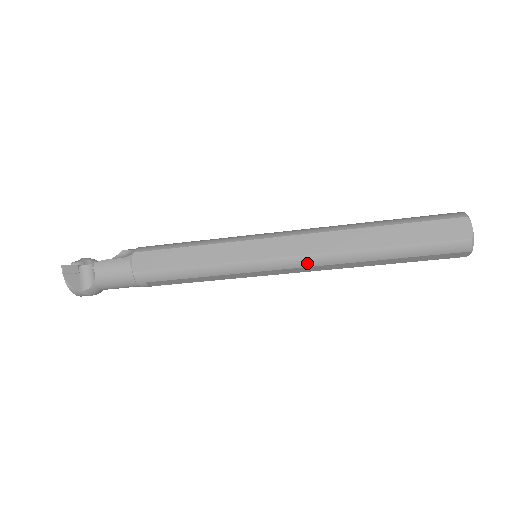
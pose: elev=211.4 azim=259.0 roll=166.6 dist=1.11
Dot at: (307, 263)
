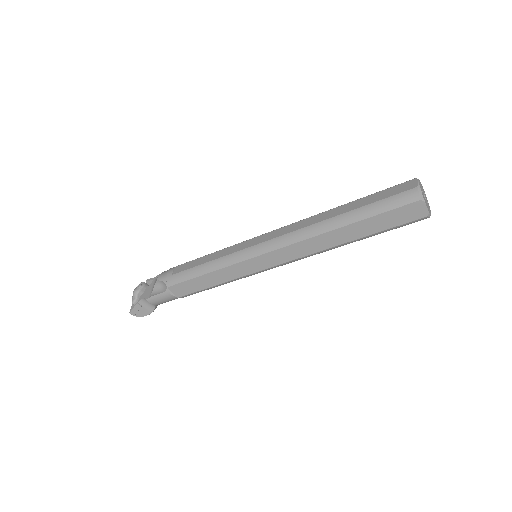
Dot at: occluded
